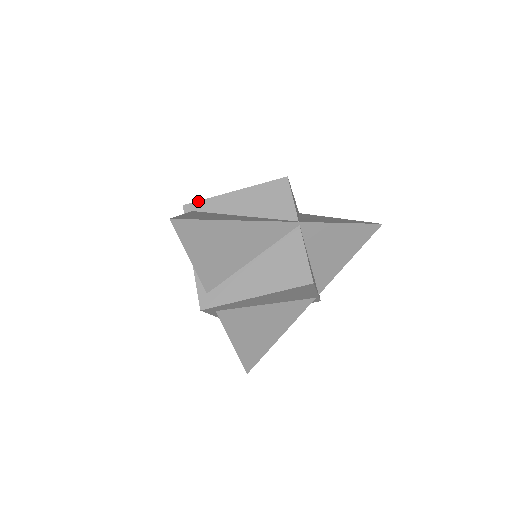
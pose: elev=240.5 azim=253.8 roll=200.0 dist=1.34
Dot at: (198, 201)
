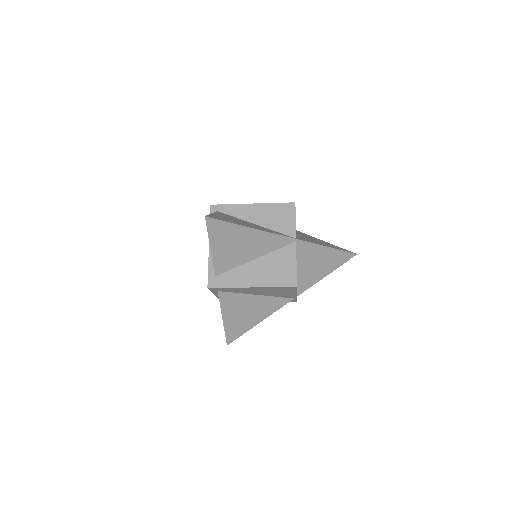
Dot at: (223, 204)
